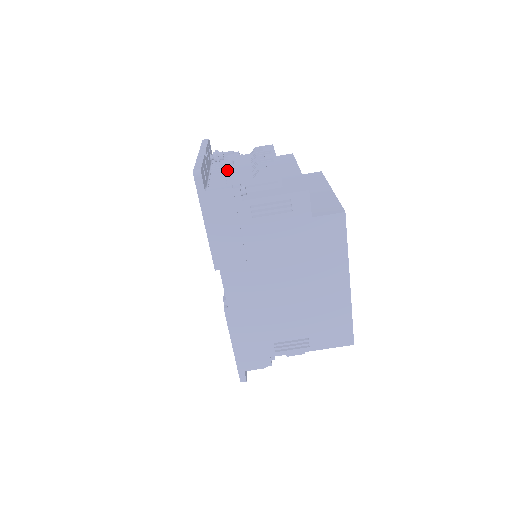
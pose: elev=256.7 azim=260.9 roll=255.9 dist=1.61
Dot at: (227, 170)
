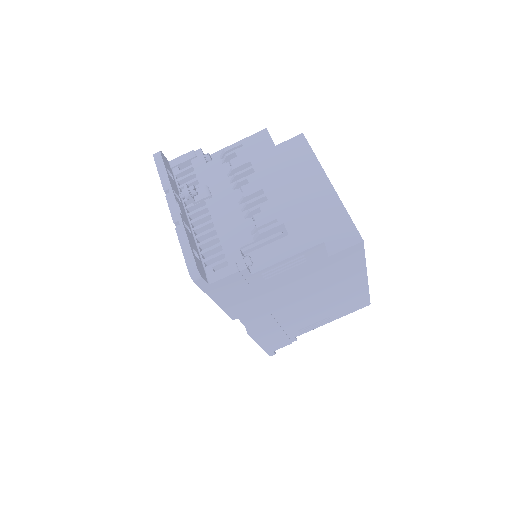
Dot at: (209, 213)
